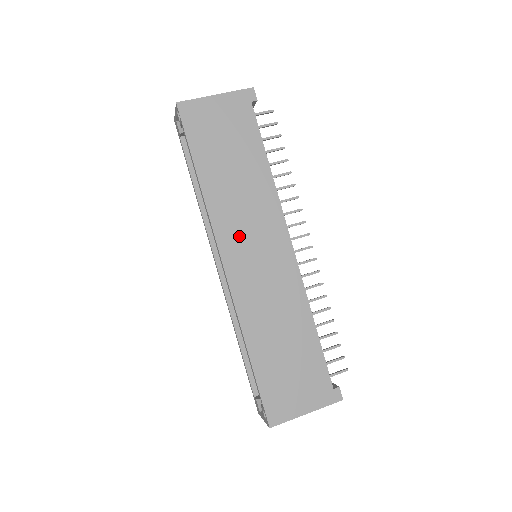
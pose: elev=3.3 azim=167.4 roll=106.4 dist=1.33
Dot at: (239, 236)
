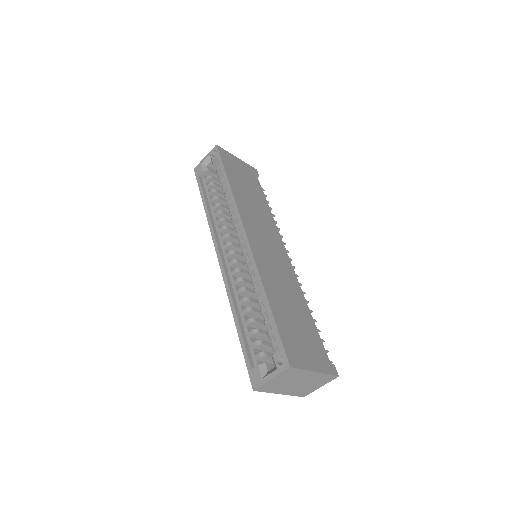
Dot at: (255, 226)
